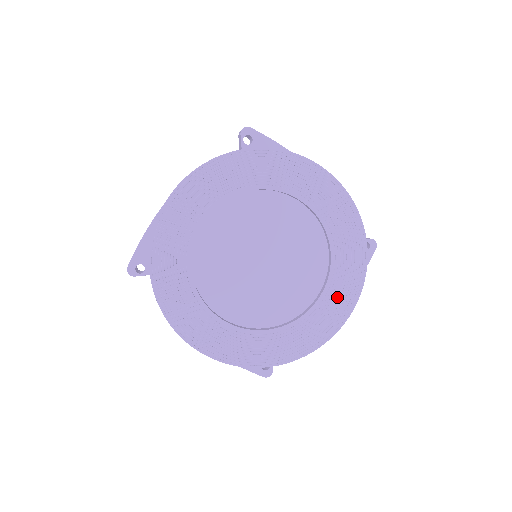
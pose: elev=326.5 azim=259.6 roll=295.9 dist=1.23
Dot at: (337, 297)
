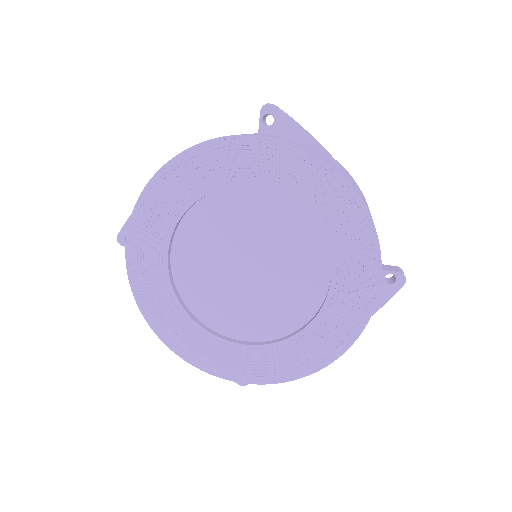
Dot at: (328, 333)
